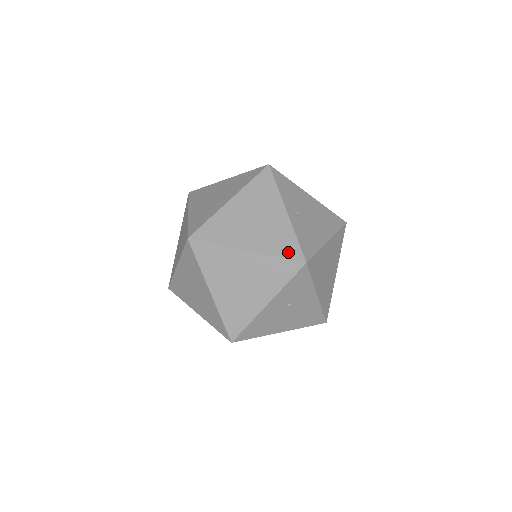
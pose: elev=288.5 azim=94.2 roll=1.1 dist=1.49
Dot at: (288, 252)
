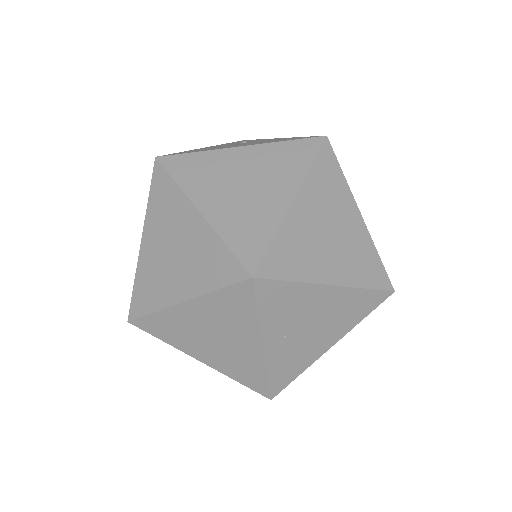
Dot at: (251, 384)
